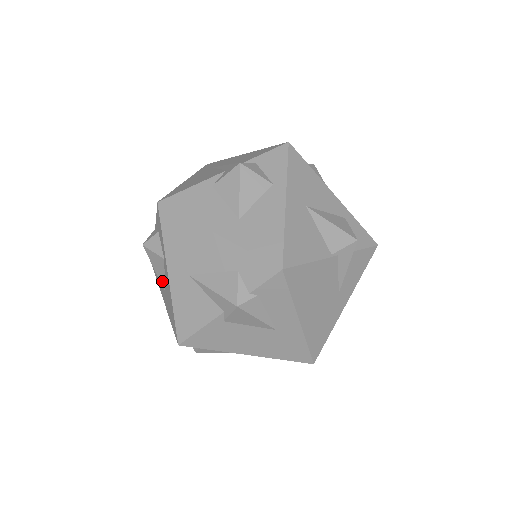
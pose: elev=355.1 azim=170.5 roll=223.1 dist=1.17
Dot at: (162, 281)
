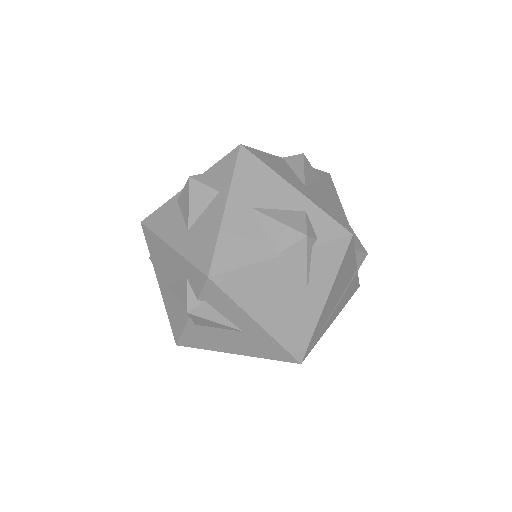
Dot at: occluded
